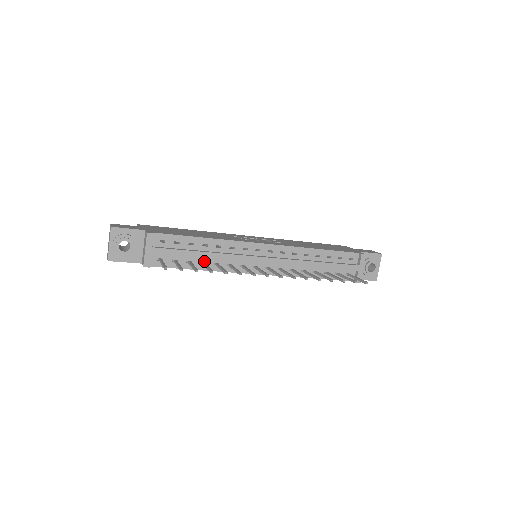
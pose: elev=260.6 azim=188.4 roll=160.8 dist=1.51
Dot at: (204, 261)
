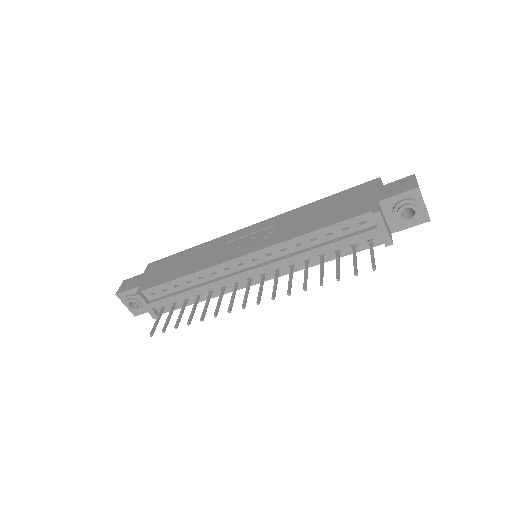
Dot at: (199, 294)
